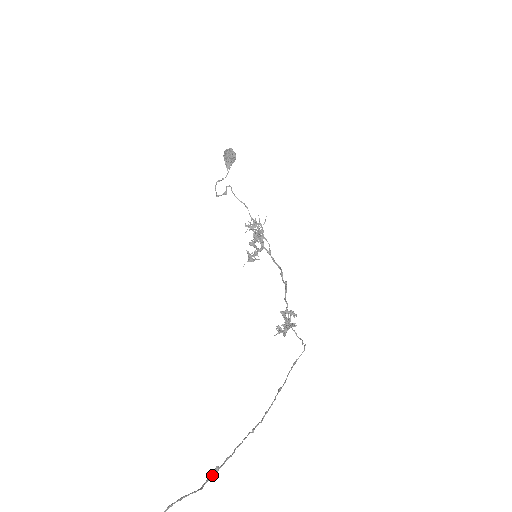
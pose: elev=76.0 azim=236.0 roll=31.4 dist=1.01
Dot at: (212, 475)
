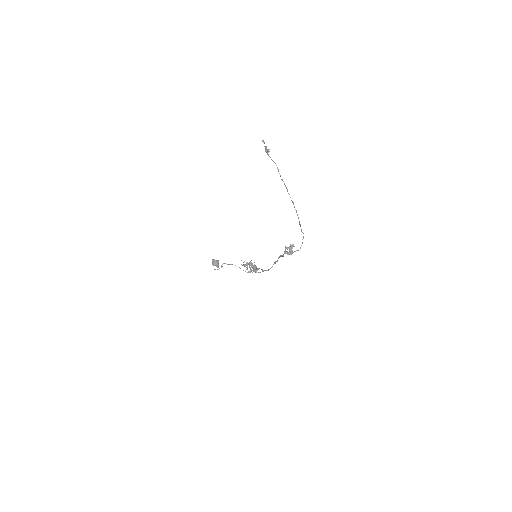
Dot at: occluded
